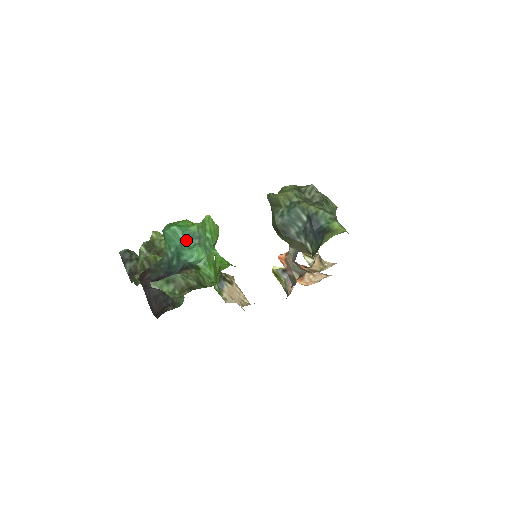
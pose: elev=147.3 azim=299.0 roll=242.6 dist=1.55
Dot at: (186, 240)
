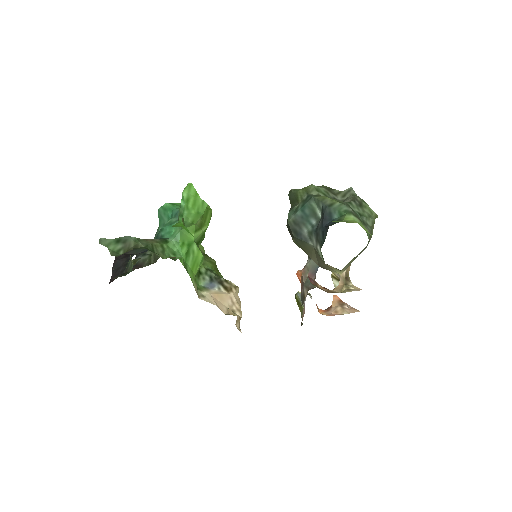
Dot at: (172, 217)
